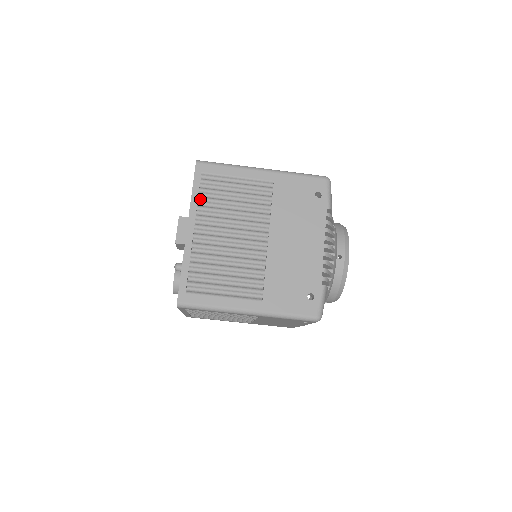
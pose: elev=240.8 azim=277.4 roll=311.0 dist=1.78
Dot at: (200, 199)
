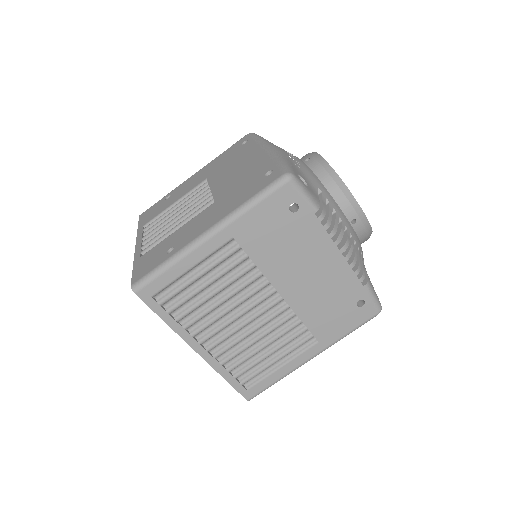
Dot at: (178, 320)
